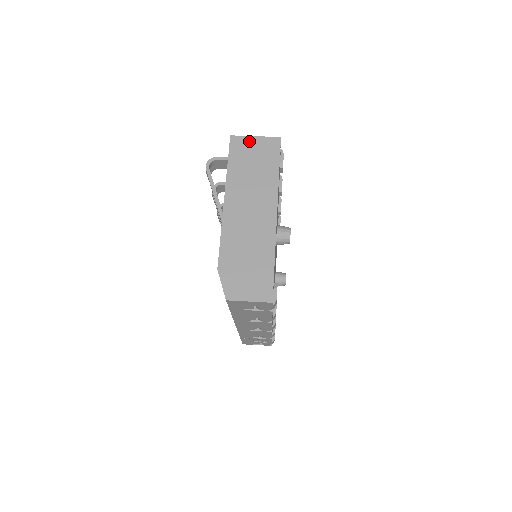
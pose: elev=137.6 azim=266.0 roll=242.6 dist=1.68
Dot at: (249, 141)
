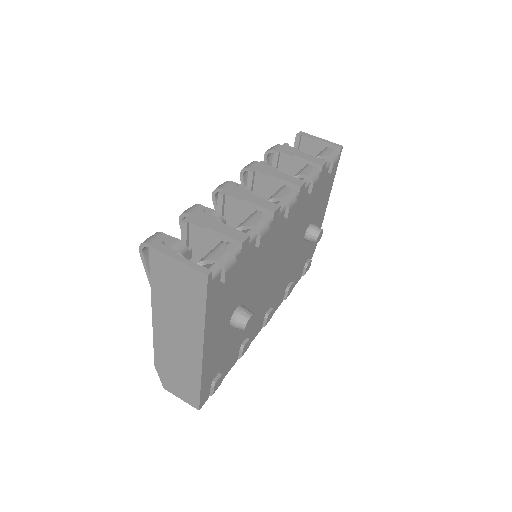
Dot at: (170, 263)
